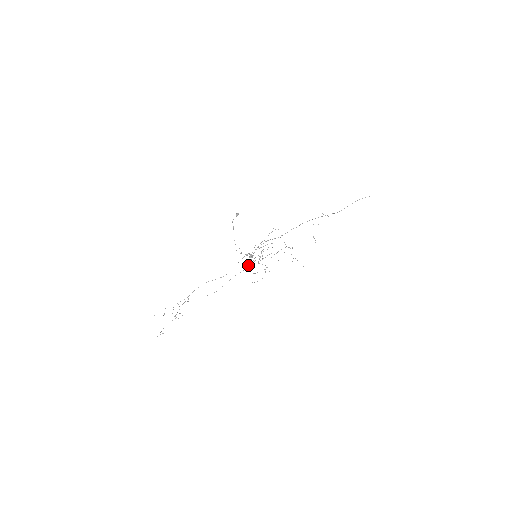
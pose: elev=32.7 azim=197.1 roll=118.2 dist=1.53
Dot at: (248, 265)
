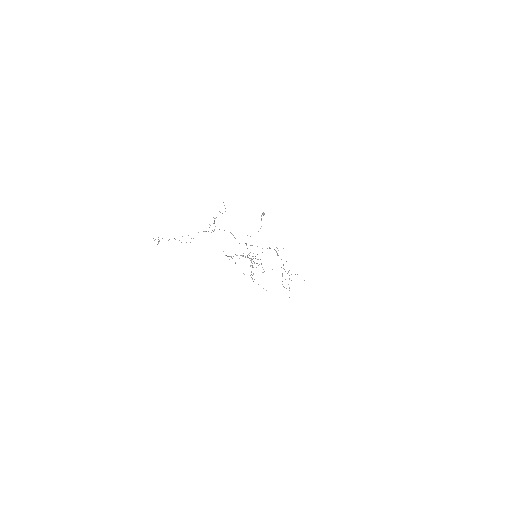
Dot at: occluded
